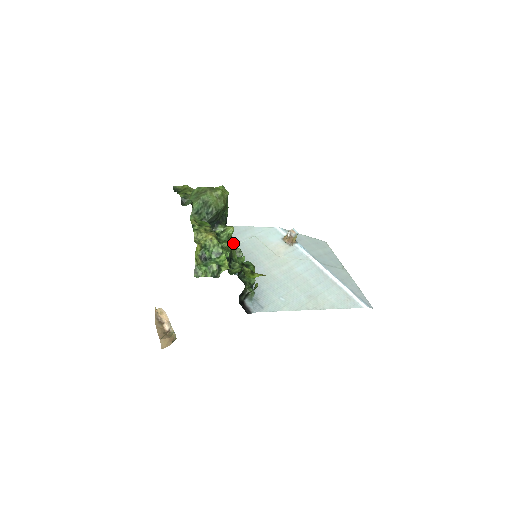
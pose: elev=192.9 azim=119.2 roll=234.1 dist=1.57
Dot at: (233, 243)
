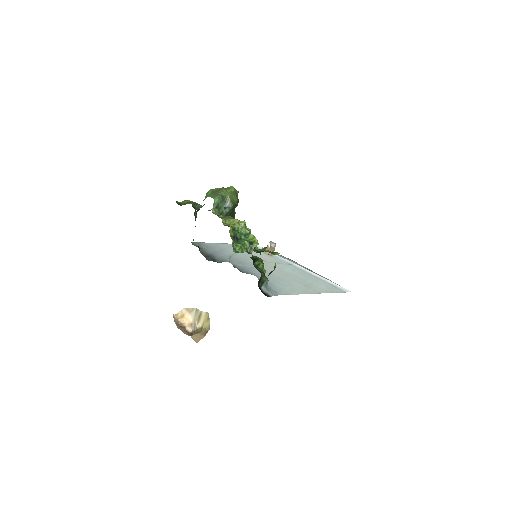
Dot at: (250, 231)
